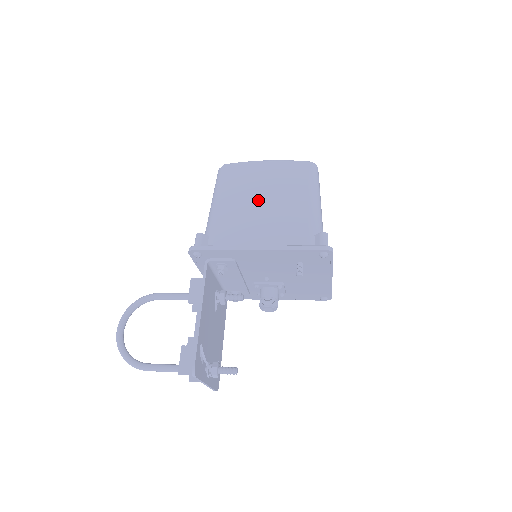
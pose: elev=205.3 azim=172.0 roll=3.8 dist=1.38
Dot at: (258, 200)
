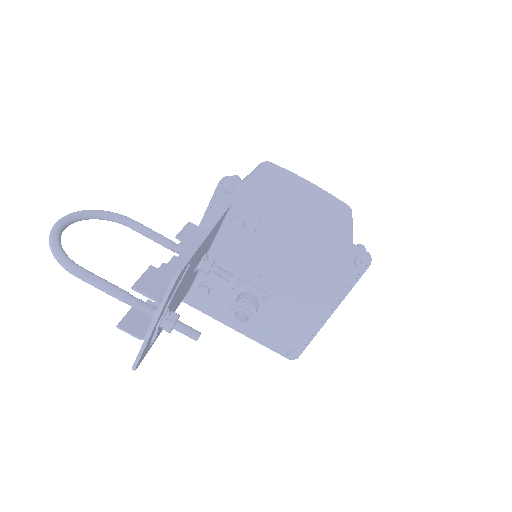
Dot at: (300, 195)
